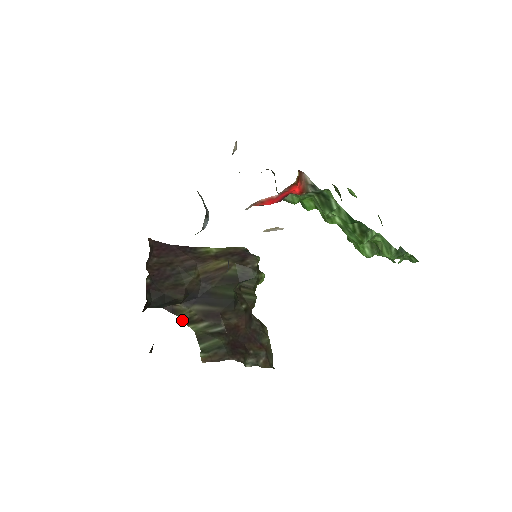
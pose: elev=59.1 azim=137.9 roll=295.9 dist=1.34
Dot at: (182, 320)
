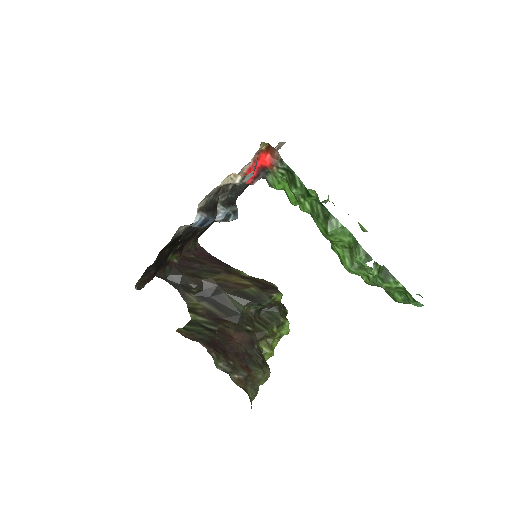
Dot at: (188, 307)
